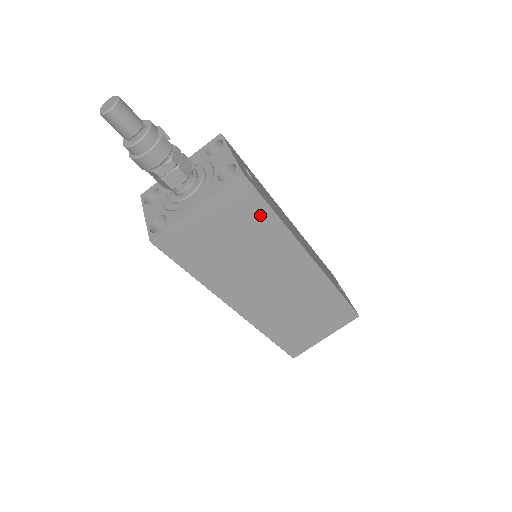
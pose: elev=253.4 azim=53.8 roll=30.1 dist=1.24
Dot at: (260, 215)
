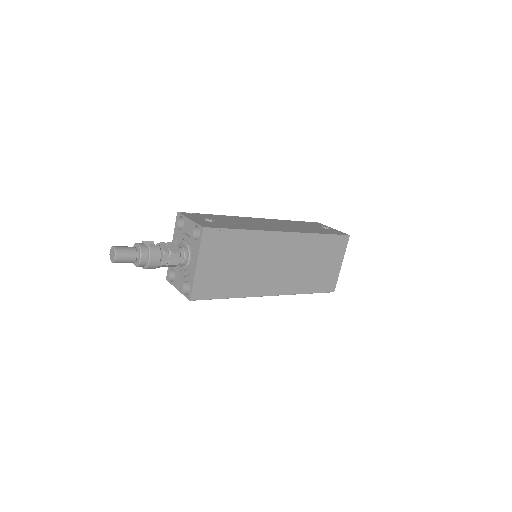
Dot at: (233, 238)
